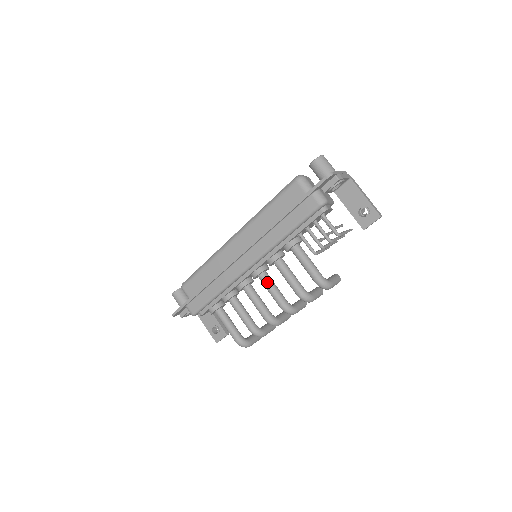
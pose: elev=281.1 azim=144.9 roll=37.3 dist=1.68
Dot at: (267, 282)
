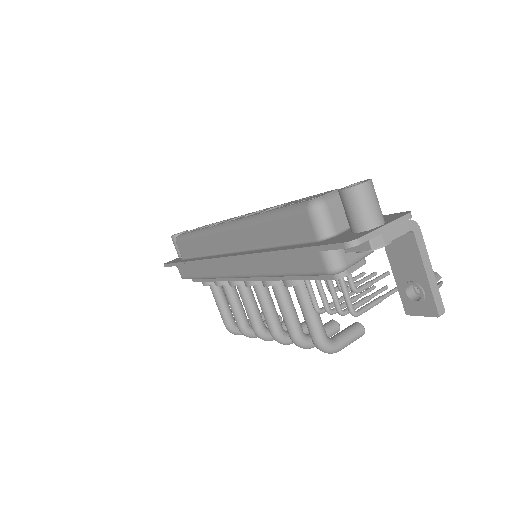
Dot at: (260, 298)
